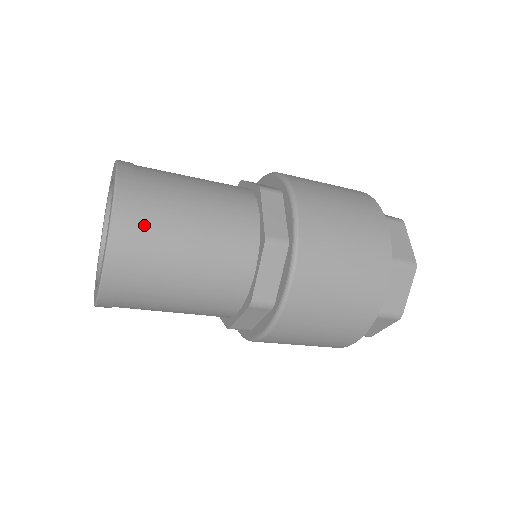
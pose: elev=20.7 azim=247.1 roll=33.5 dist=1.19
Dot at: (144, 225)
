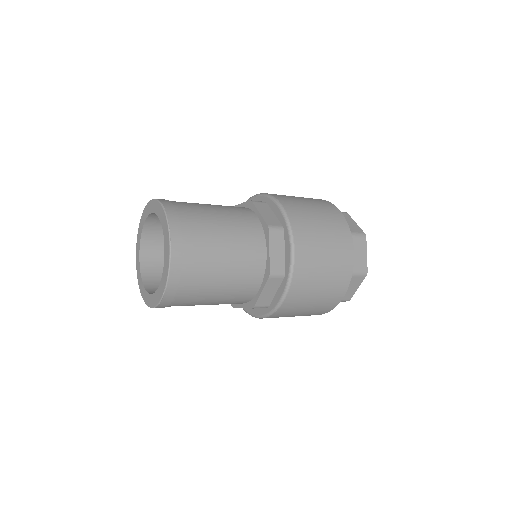
Dot at: (190, 229)
